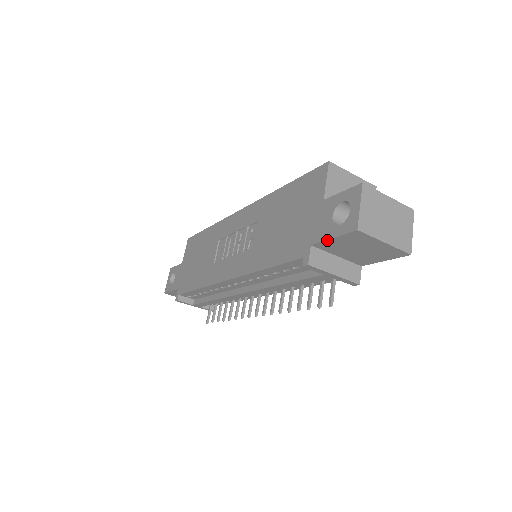
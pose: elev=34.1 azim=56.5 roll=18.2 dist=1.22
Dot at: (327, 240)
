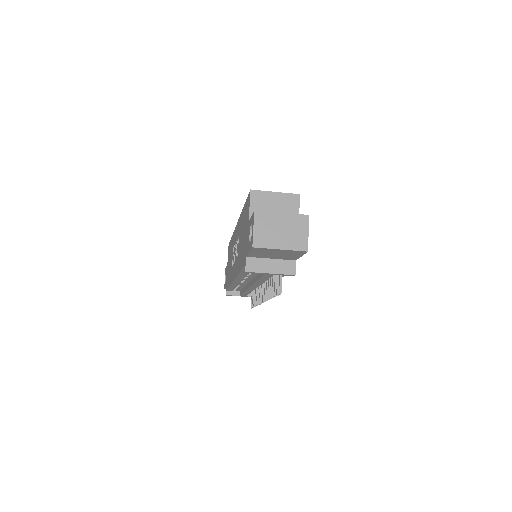
Dot at: (249, 253)
